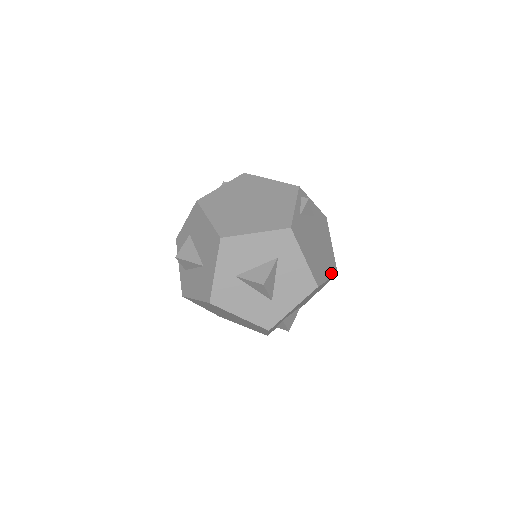
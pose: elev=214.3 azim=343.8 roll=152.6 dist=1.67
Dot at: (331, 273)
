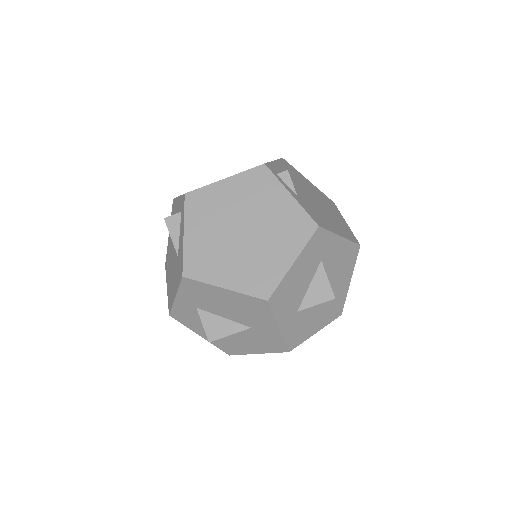
Dot at: (338, 212)
